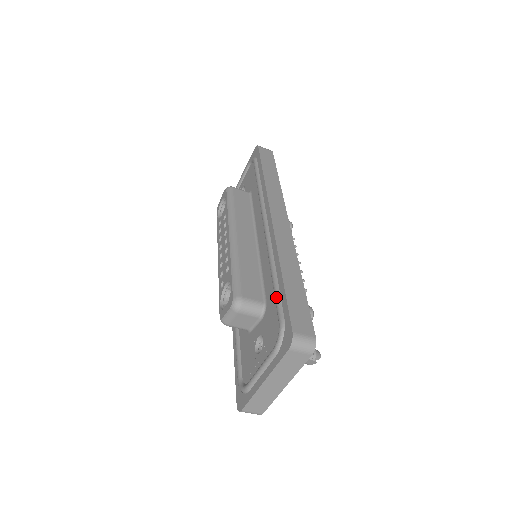
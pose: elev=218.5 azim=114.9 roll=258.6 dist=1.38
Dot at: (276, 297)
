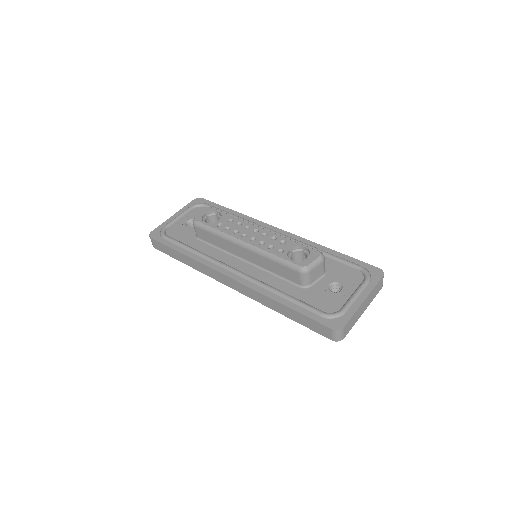
Dot at: (342, 258)
